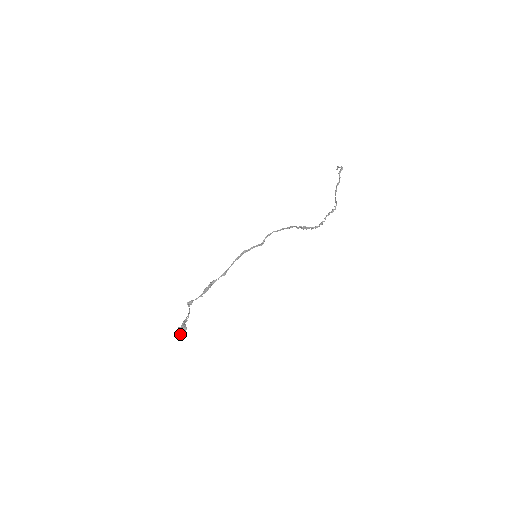
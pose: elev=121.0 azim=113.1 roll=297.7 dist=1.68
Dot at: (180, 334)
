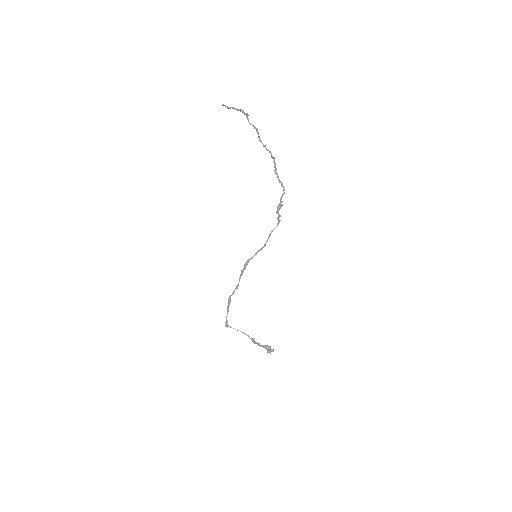
Dot at: occluded
